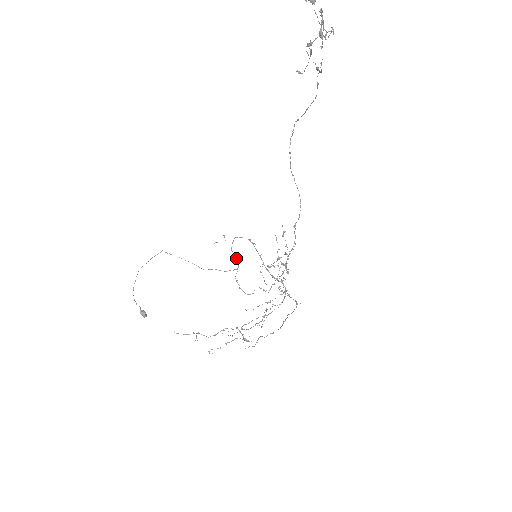
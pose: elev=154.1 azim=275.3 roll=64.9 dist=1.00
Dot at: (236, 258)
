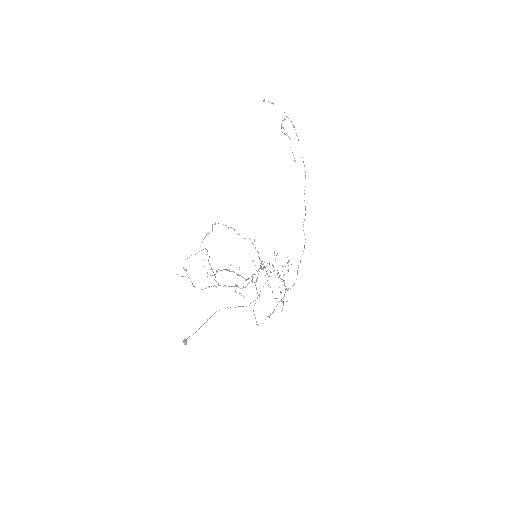
Dot at: occluded
